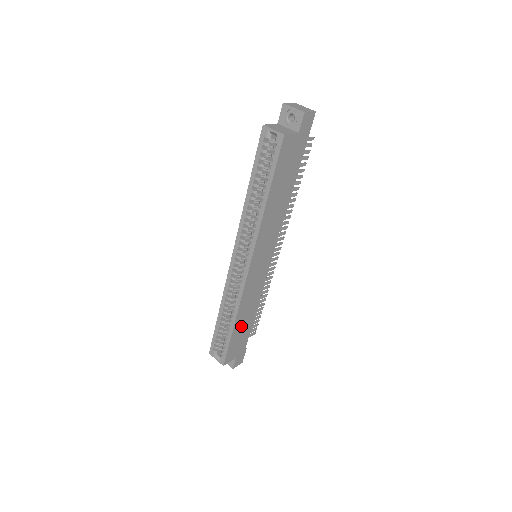
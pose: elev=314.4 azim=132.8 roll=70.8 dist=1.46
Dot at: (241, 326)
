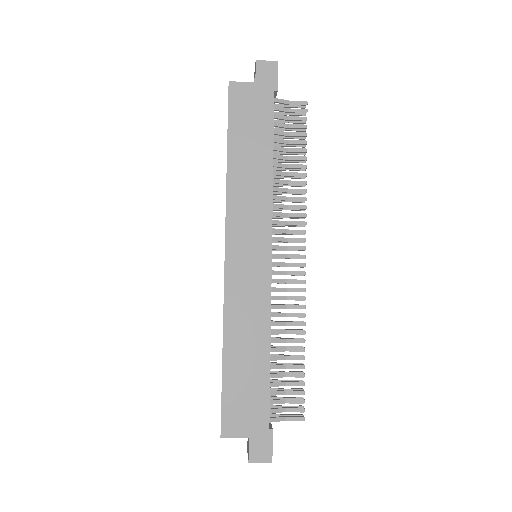
Dot at: (241, 365)
